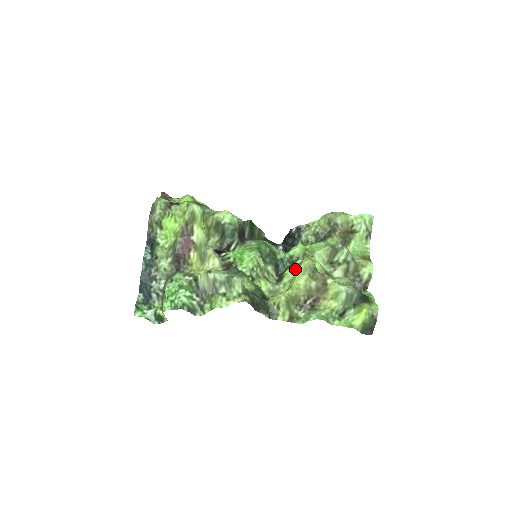
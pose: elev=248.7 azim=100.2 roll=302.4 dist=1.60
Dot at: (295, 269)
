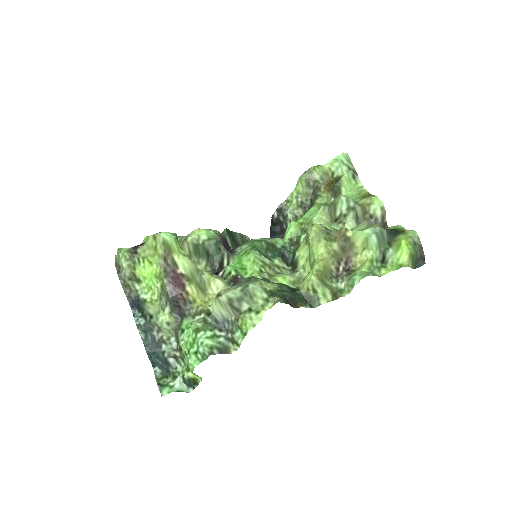
Dot at: (304, 245)
